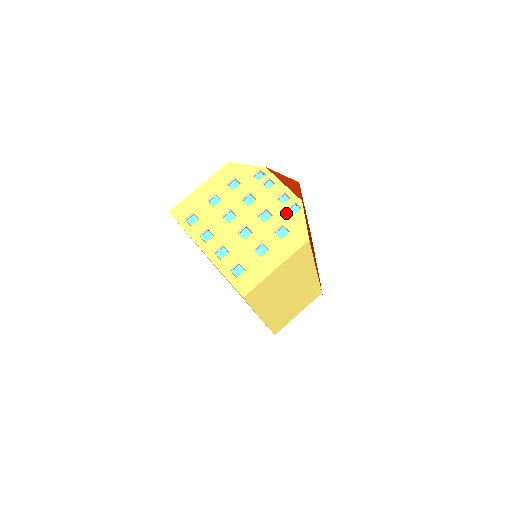
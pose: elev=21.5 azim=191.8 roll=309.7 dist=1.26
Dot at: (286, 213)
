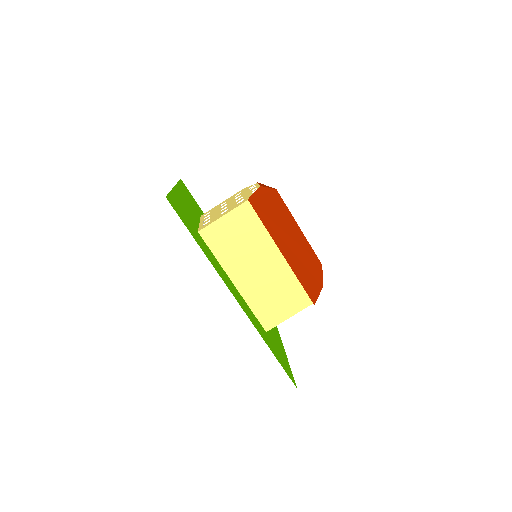
Dot at: (249, 194)
